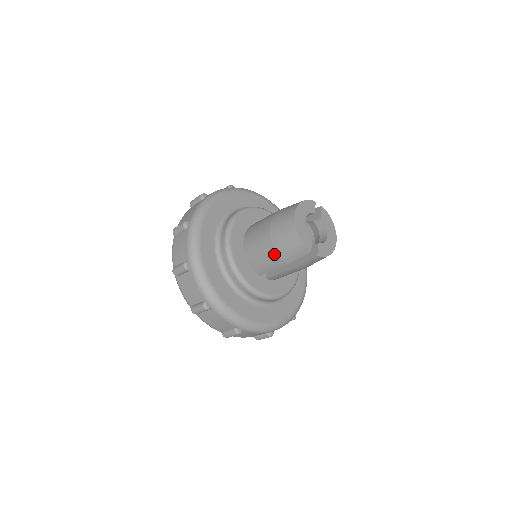
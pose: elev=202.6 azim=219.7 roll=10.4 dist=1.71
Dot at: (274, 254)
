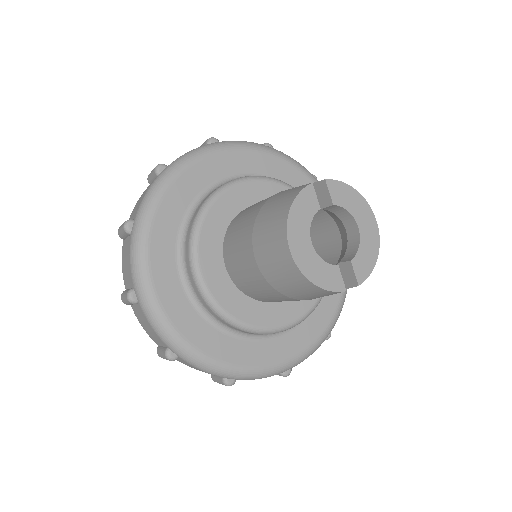
Dot at: (286, 298)
